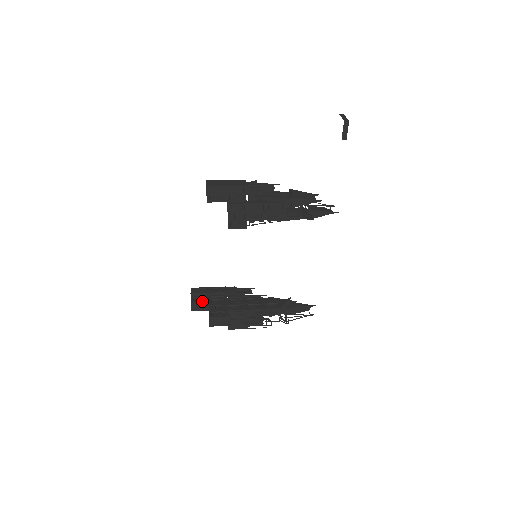
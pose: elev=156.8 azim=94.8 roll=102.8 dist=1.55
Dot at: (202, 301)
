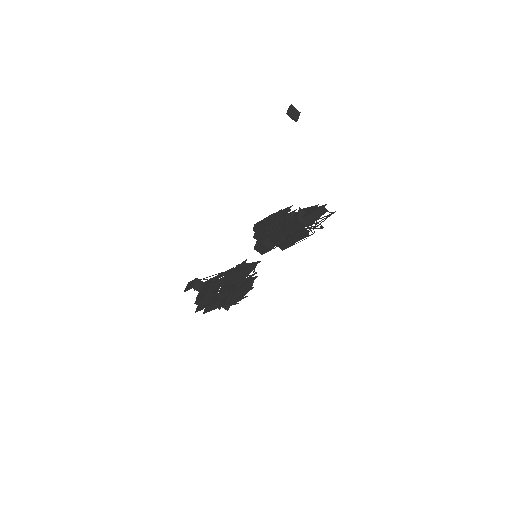
Dot at: occluded
